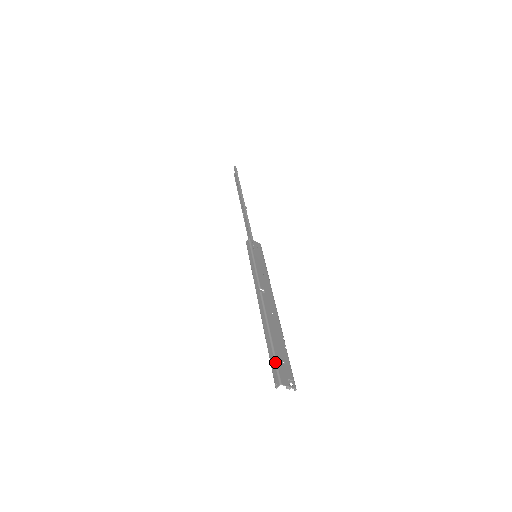
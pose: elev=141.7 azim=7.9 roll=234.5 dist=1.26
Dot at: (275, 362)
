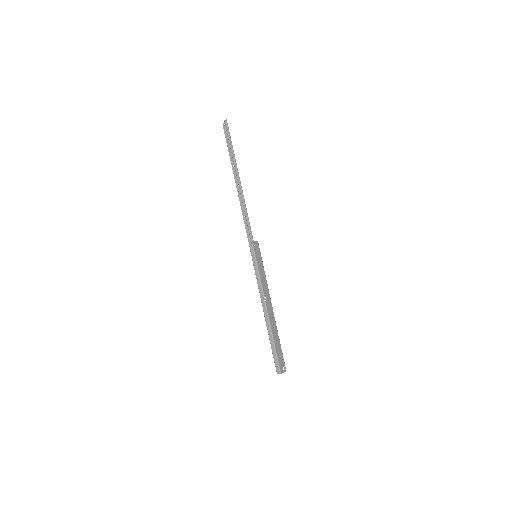
Dot at: (277, 359)
